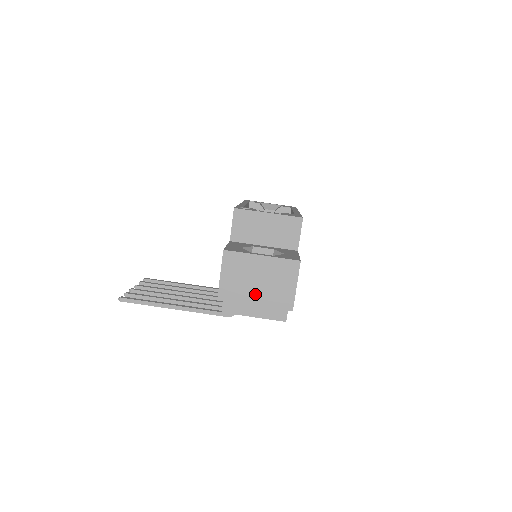
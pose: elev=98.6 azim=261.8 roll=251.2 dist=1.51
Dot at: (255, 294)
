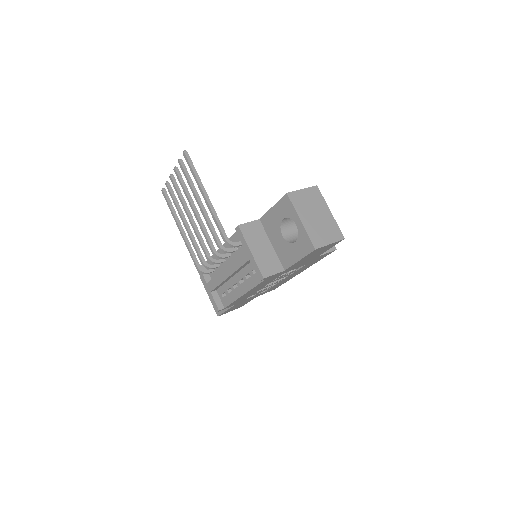
Dot at: (308, 218)
